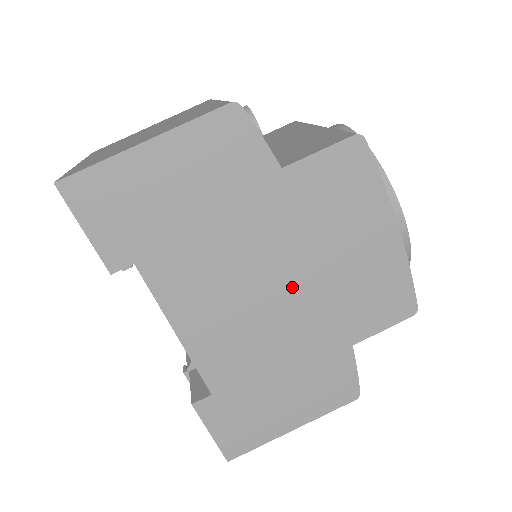
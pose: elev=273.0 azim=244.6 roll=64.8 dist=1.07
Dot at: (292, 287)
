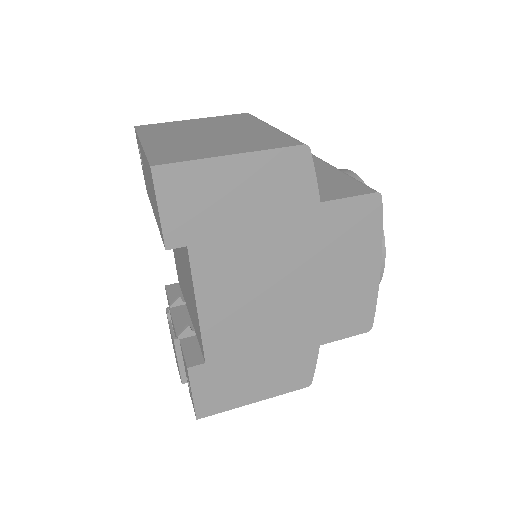
Dot at: (295, 292)
